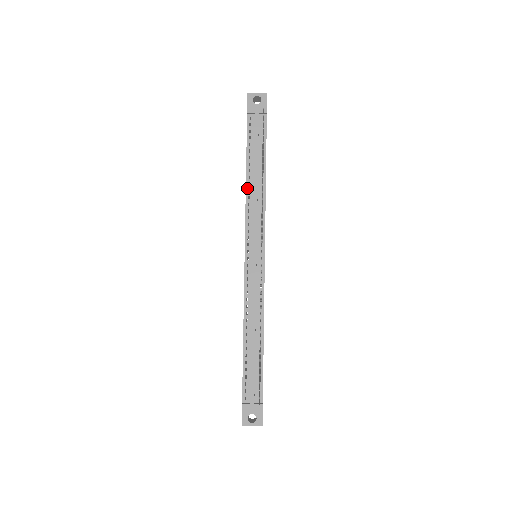
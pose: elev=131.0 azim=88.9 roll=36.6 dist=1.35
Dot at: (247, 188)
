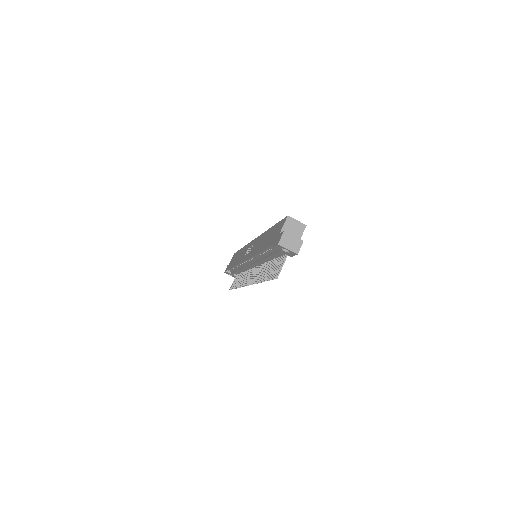
Dot at: (257, 255)
